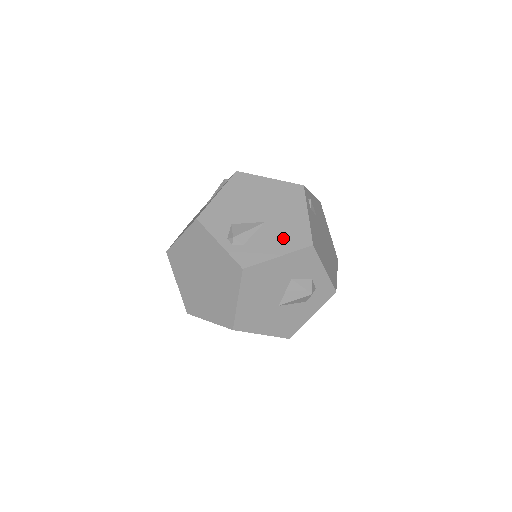
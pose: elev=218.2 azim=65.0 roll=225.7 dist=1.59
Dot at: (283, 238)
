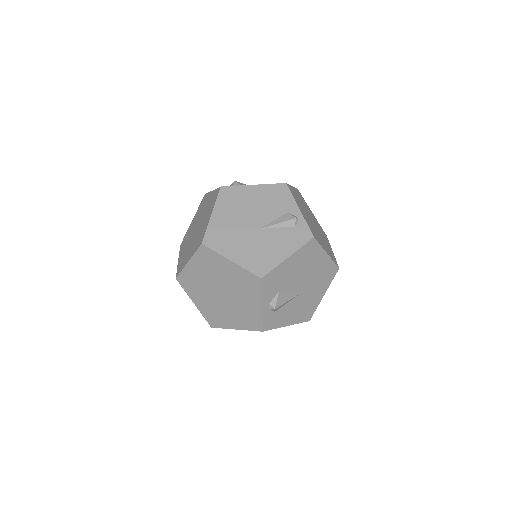
Dot at: (299, 312)
